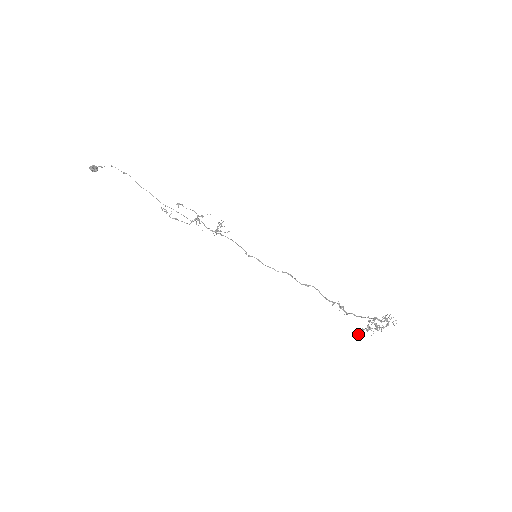
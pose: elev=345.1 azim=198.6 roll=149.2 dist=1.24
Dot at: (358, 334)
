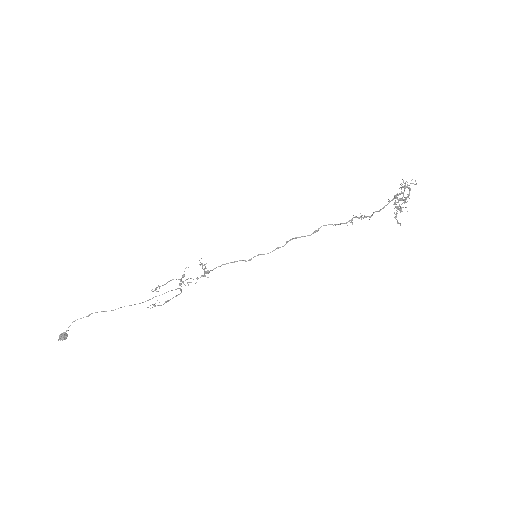
Dot at: (397, 222)
